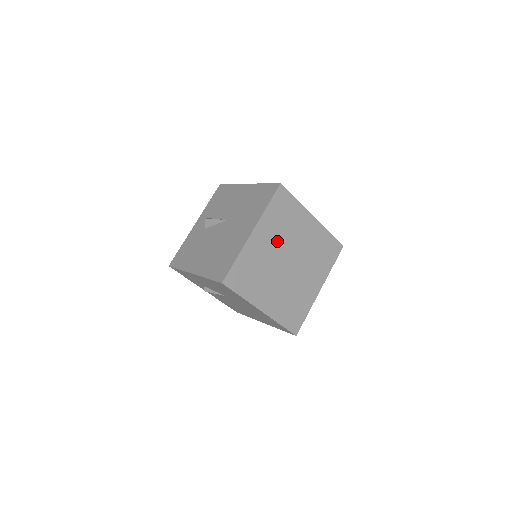
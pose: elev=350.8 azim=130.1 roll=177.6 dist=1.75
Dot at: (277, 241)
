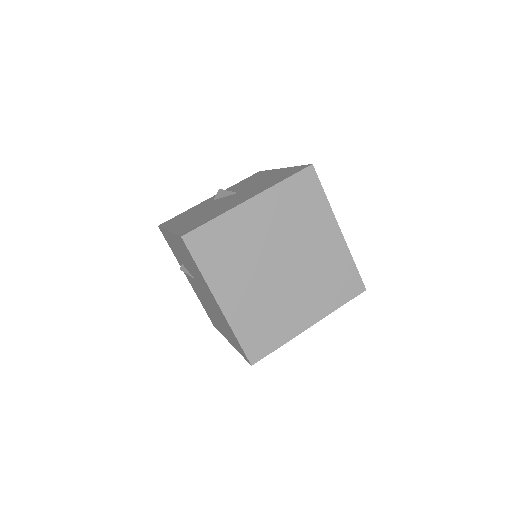
Dot at: (278, 230)
